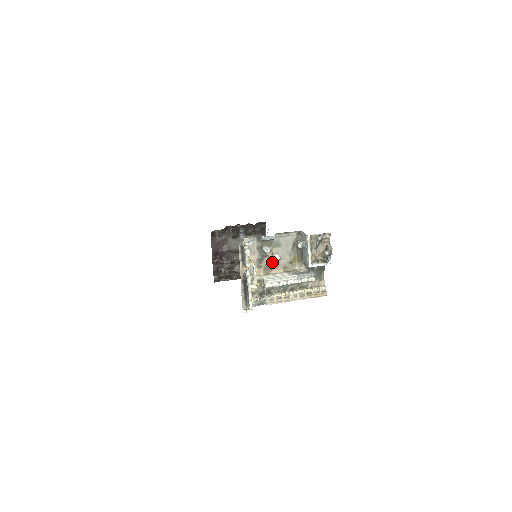
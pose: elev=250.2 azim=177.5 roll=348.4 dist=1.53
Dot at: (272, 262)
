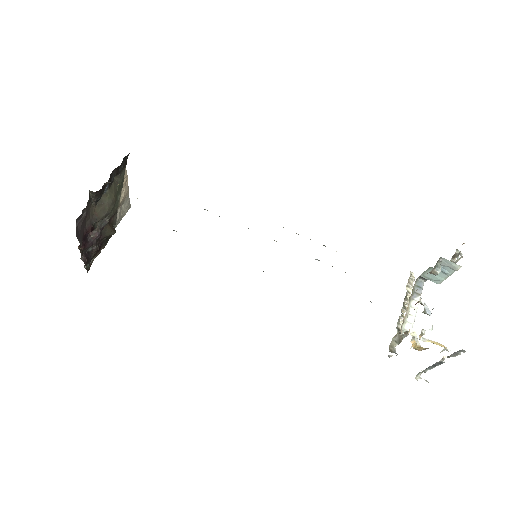
Dot at: occluded
